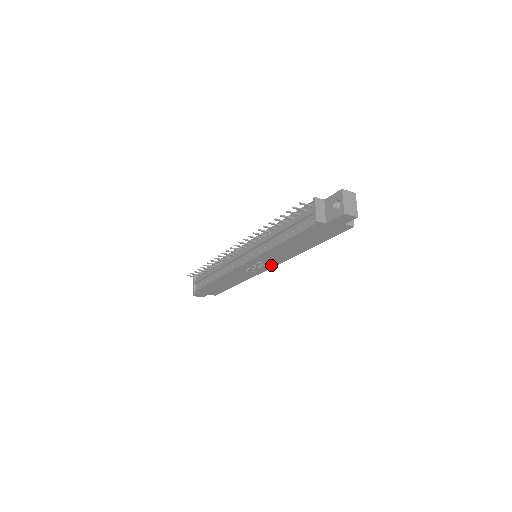
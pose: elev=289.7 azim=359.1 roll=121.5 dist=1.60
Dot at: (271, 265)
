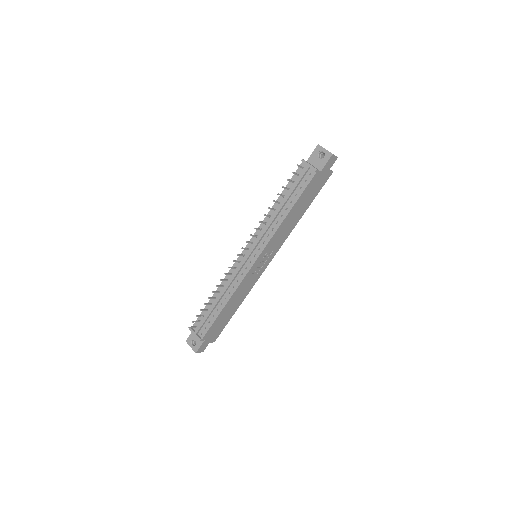
Dot at: (272, 256)
